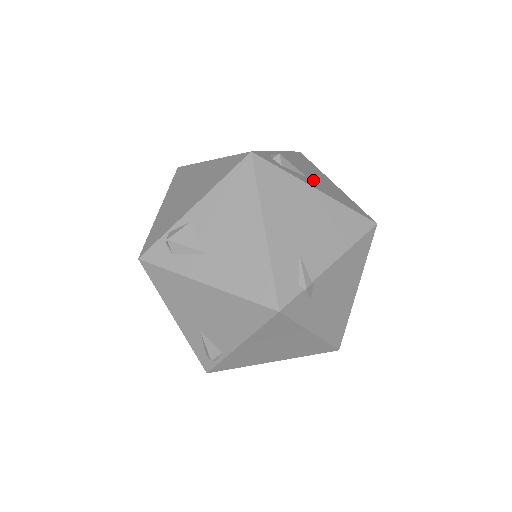
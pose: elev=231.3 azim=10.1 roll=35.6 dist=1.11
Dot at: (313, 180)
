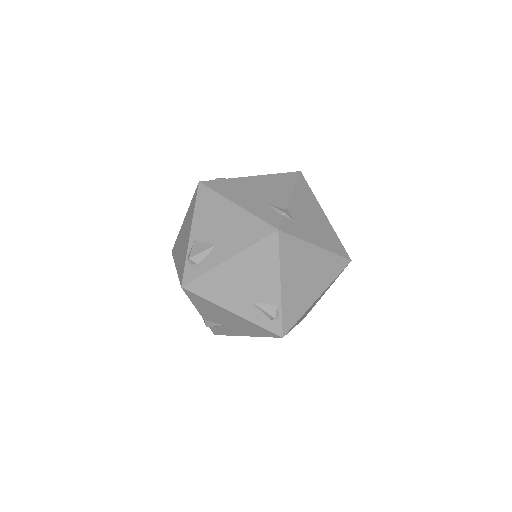
Dot at: occluded
